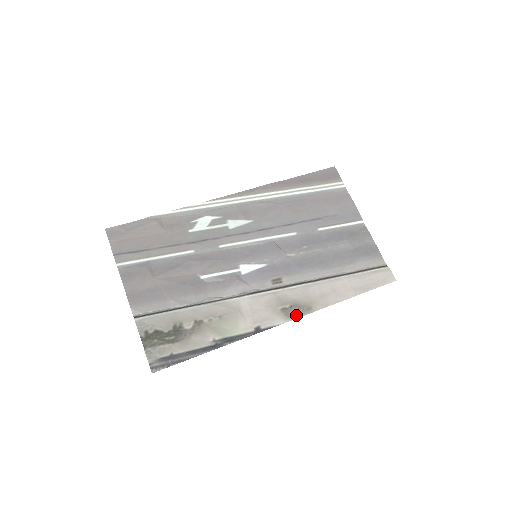
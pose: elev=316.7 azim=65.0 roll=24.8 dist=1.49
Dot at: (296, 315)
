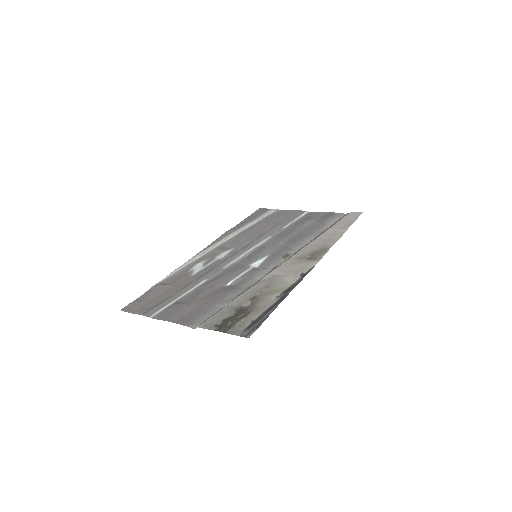
Dot at: (321, 256)
